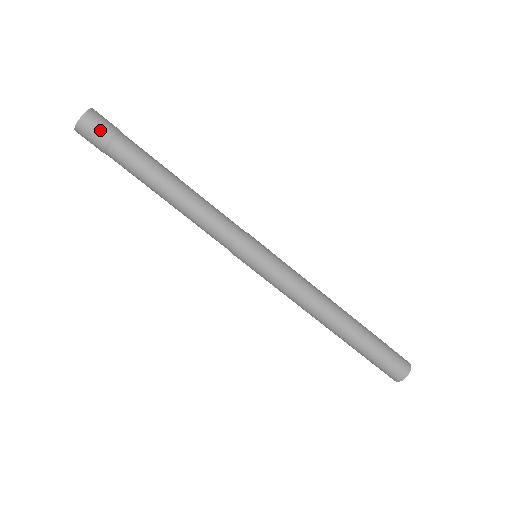
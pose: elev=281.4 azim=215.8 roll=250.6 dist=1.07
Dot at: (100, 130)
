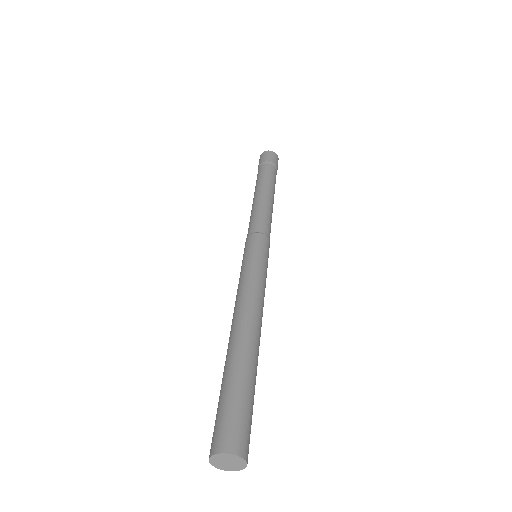
Dot at: (268, 157)
